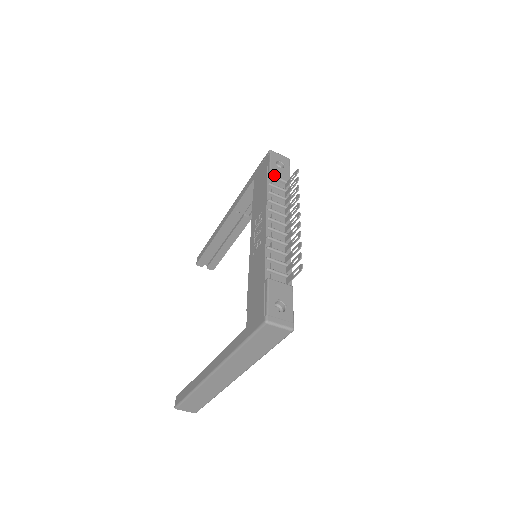
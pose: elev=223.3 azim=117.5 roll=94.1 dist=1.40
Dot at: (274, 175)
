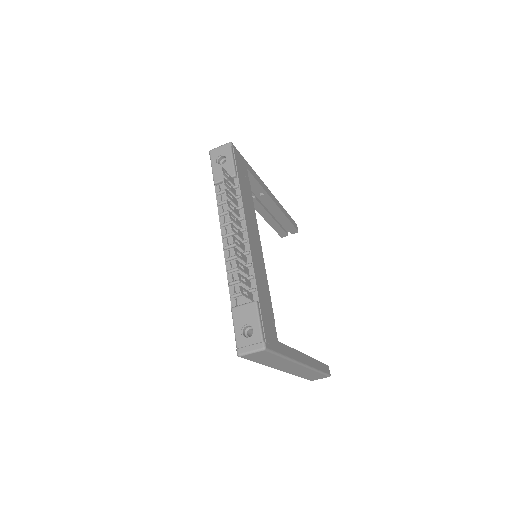
Dot at: (217, 181)
